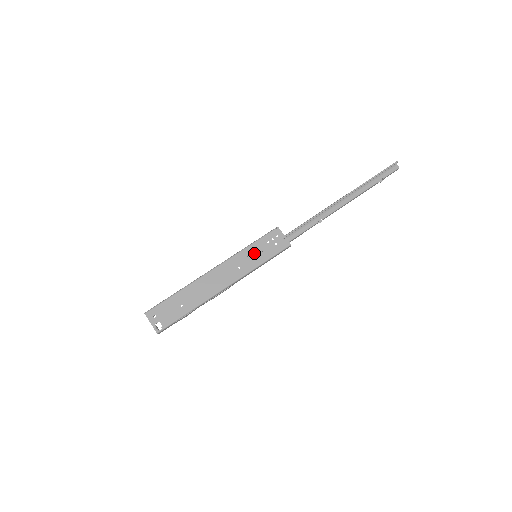
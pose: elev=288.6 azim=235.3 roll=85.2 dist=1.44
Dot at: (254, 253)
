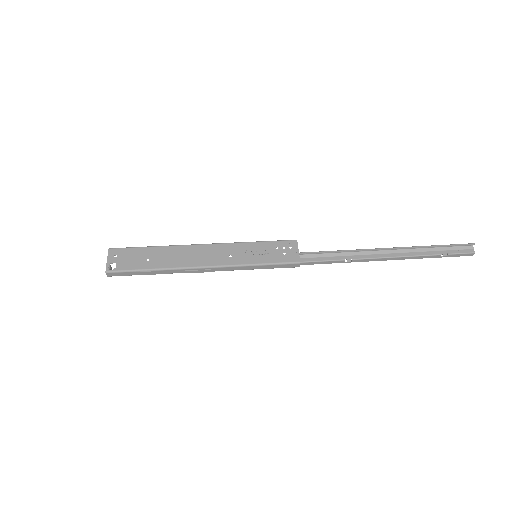
Dot at: (255, 251)
